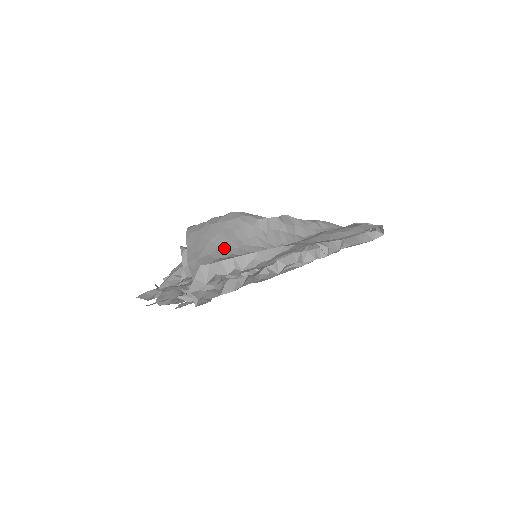
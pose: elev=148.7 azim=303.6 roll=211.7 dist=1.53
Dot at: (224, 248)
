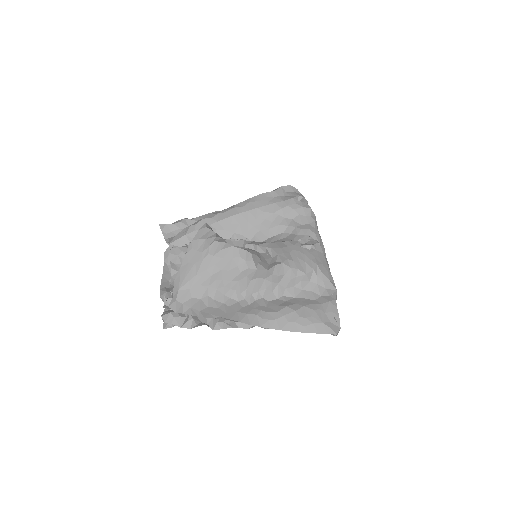
Dot at: (205, 287)
